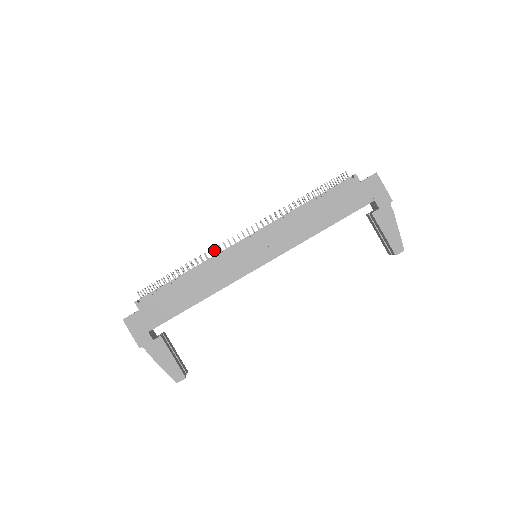
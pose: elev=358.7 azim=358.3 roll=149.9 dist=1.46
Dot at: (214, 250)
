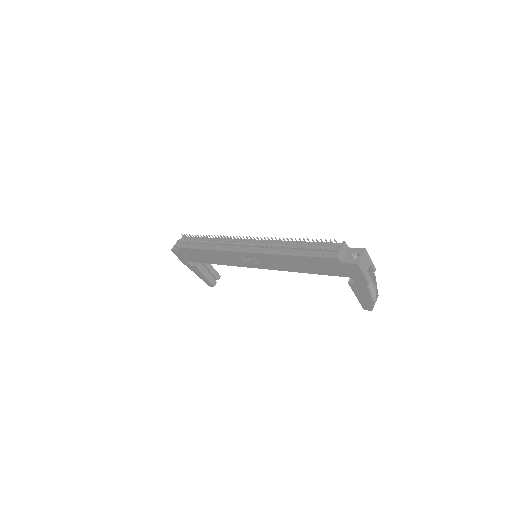
Dot at: (223, 244)
